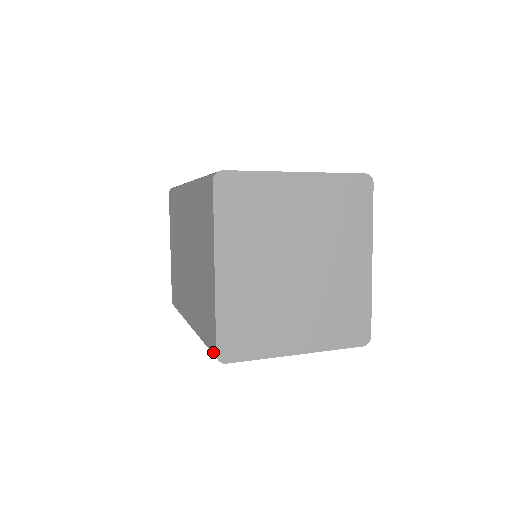
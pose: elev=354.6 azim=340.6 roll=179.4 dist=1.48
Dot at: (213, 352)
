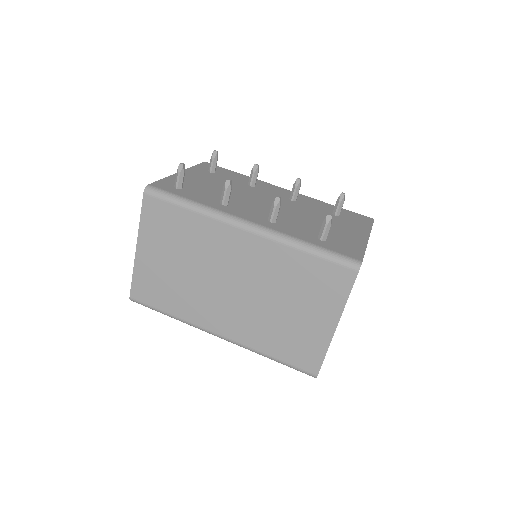
Dot at: occluded
